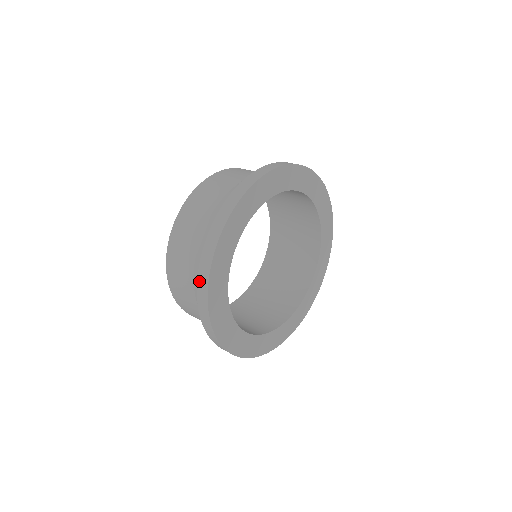
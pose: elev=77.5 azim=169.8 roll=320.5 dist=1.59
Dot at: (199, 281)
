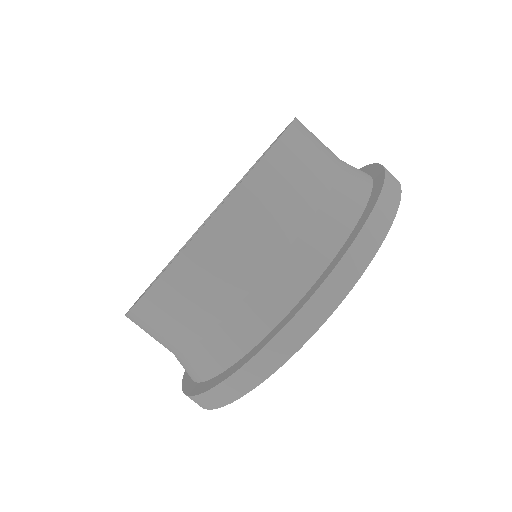
Dot at: (308, 308)
